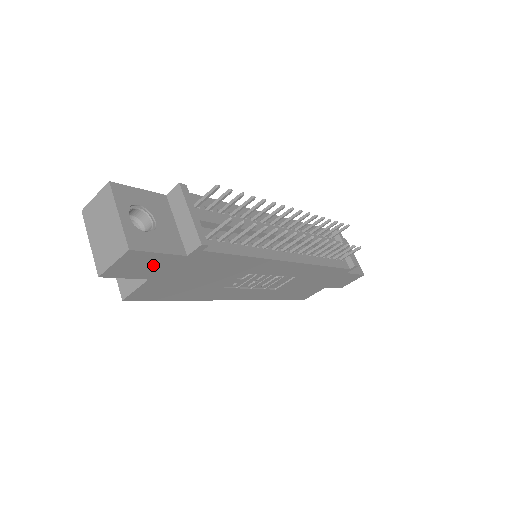
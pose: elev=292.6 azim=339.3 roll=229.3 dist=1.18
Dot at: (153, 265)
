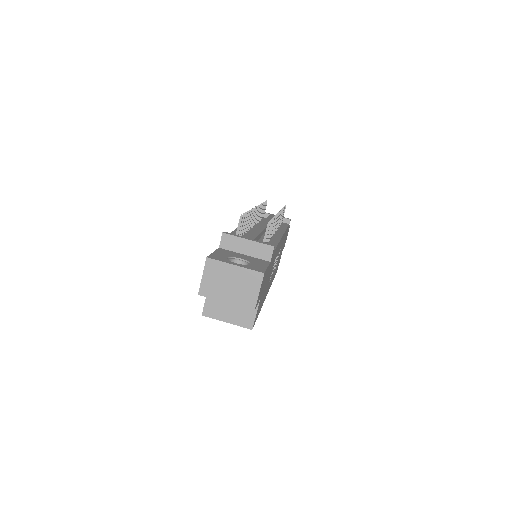
Dot at: occluded
